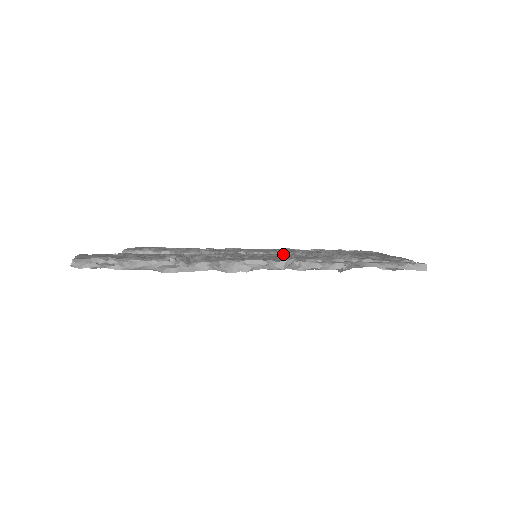
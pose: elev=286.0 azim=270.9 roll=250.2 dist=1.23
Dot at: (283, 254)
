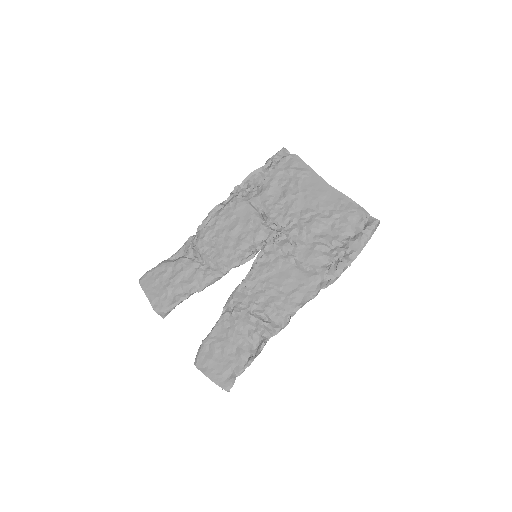
Dot at: (279, 250)
